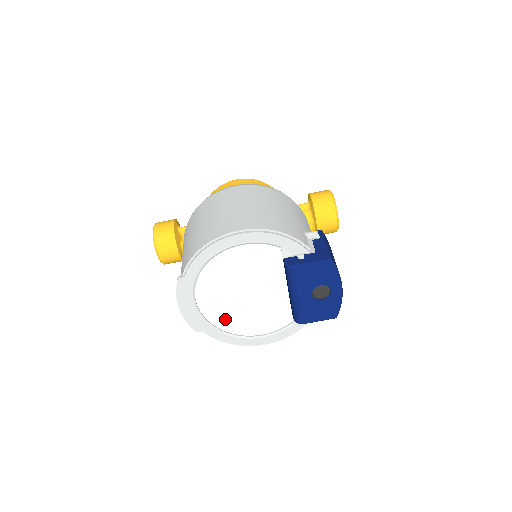
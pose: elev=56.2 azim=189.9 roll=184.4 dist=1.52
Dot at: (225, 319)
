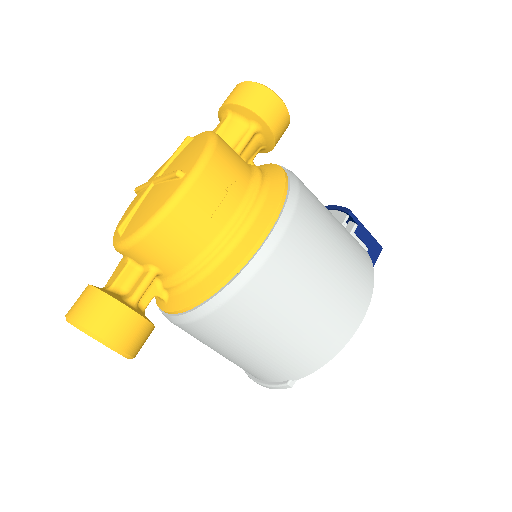
Dot at: occluded
